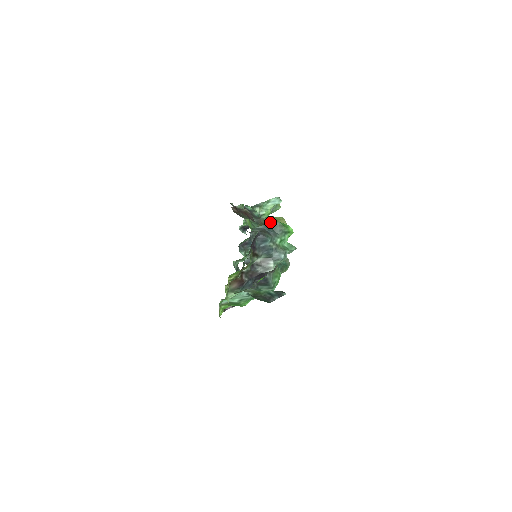
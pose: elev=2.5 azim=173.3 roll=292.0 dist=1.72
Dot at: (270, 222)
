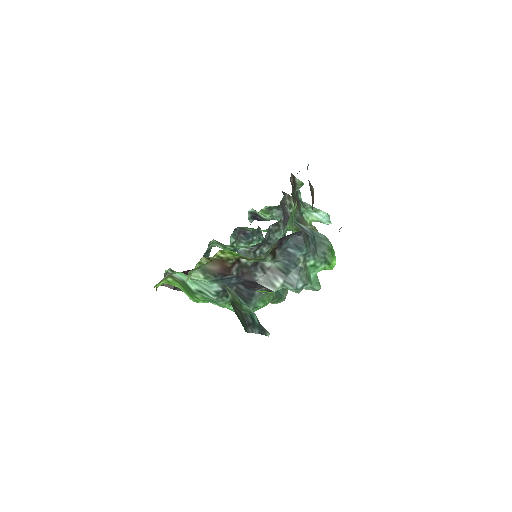
Dot at: occluded
